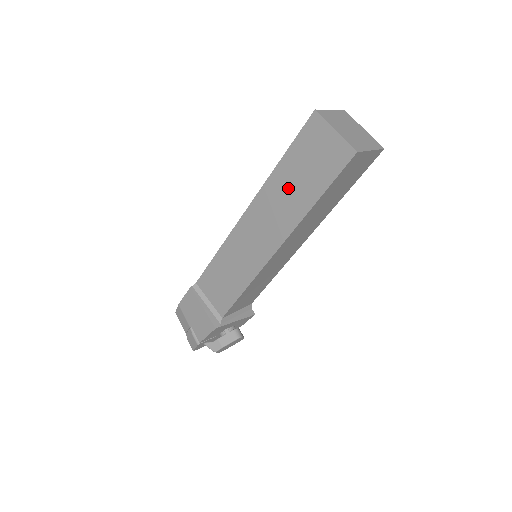
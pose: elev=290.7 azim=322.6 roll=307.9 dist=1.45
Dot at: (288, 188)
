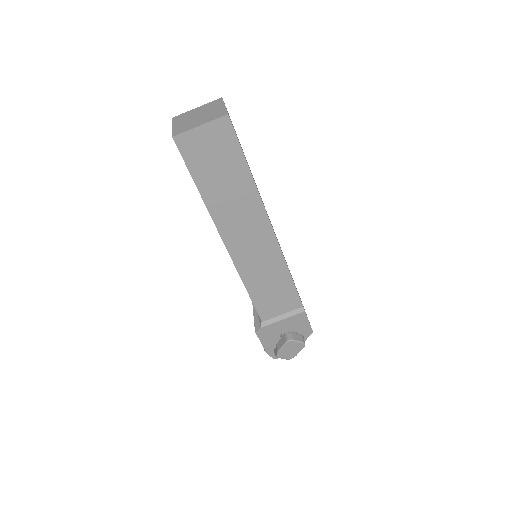
Dot at: occluded
